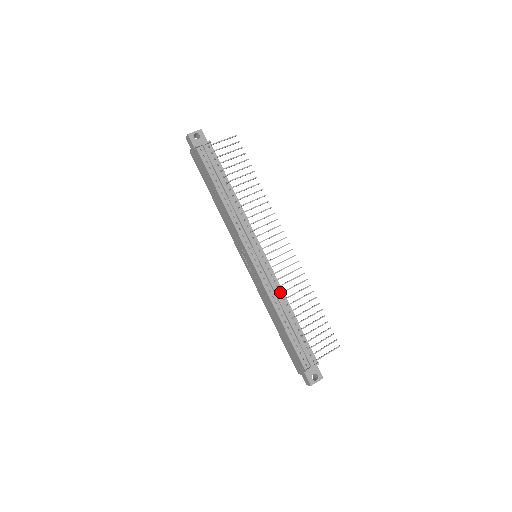
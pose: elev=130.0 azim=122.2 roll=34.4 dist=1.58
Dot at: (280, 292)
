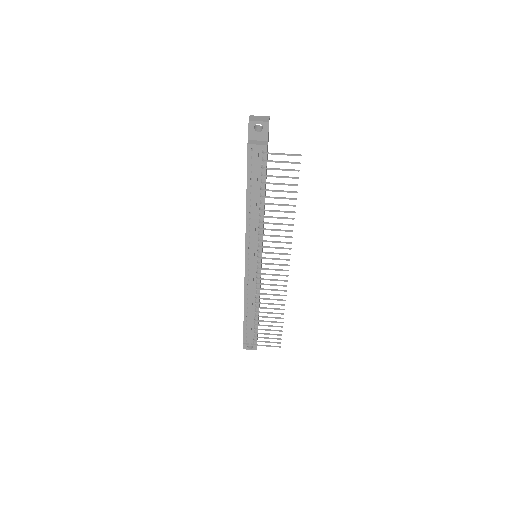
Dot at: (256, 295)
